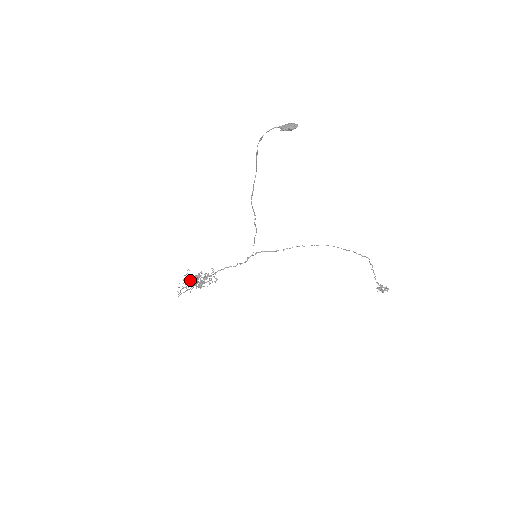
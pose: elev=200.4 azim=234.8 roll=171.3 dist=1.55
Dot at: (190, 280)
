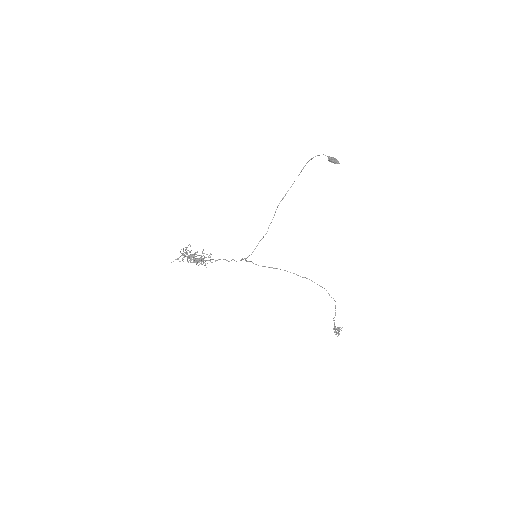
Dot at: (187, 254)
